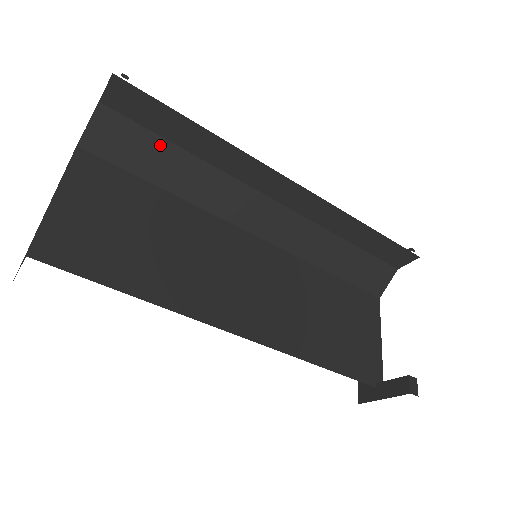
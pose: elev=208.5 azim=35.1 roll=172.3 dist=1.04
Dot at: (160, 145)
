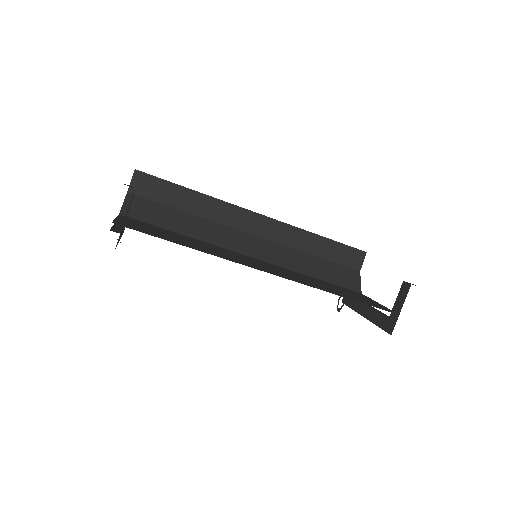
Dot at: (169, 210)
